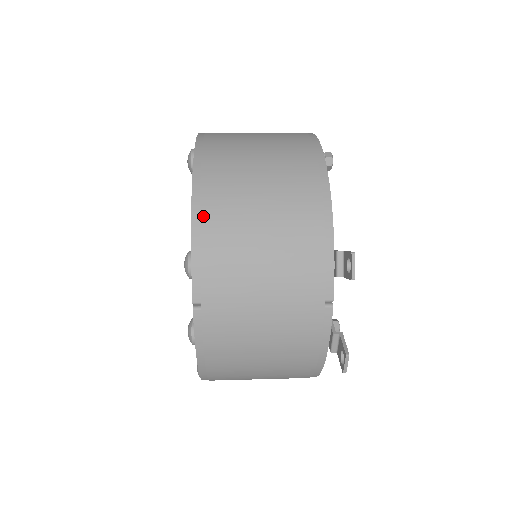
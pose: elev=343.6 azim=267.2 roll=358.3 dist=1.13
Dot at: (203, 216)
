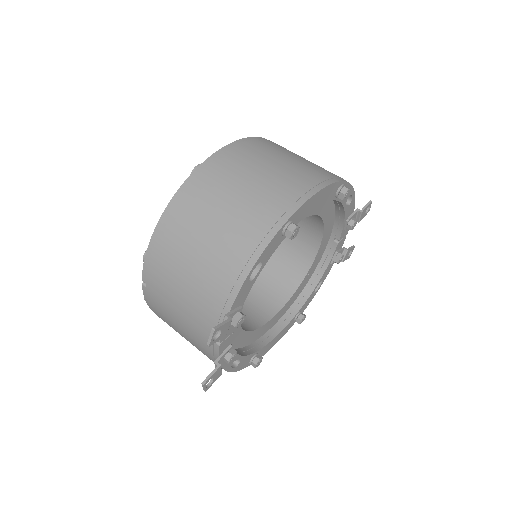
Dot at: (163, 229)
